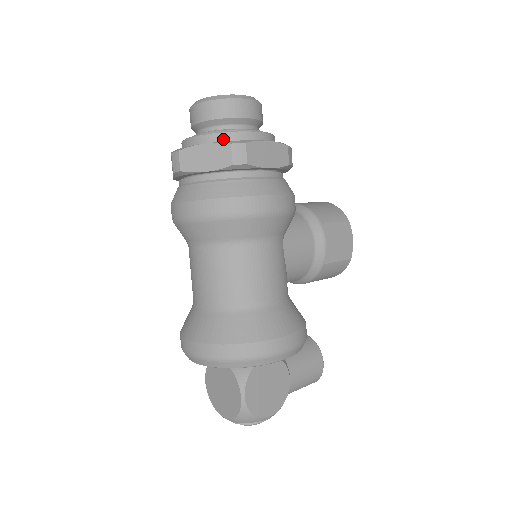
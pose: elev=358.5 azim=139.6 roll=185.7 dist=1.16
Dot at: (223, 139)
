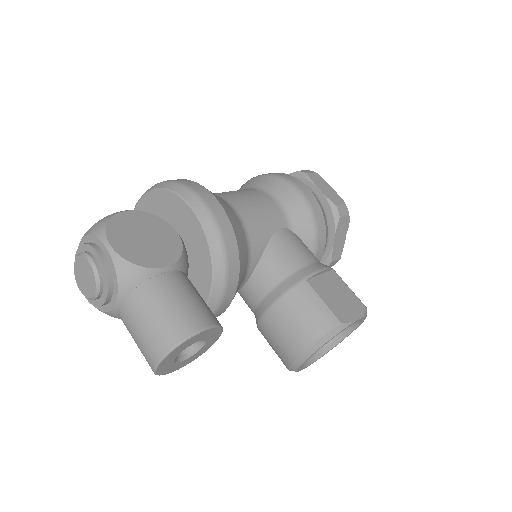
Dot at: occluded
